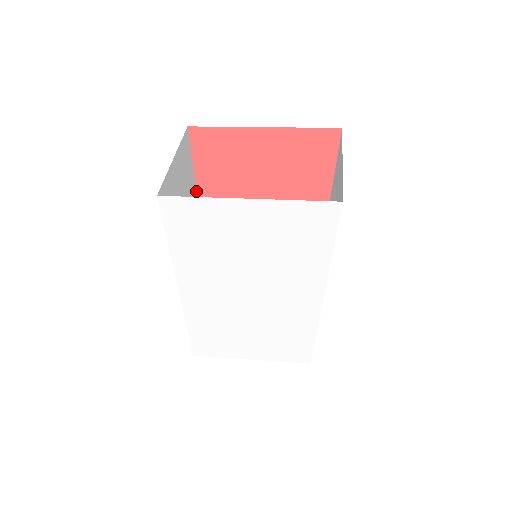
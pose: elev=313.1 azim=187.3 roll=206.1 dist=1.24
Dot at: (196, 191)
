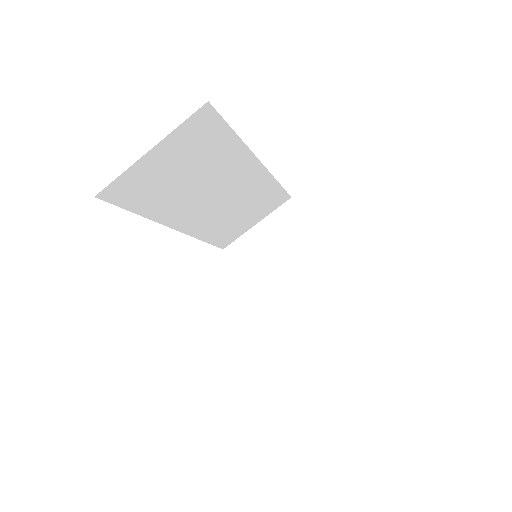
Dot at: (245, 144)
